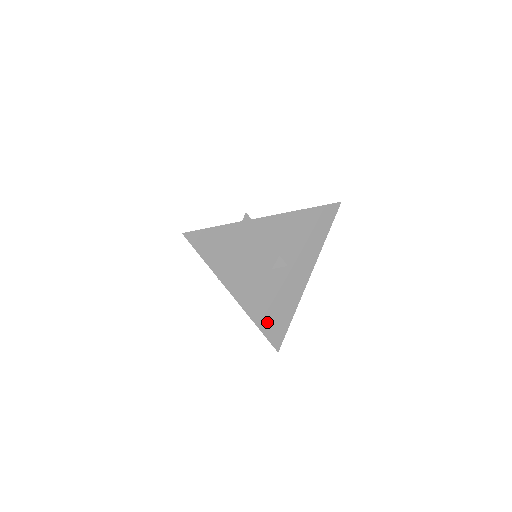
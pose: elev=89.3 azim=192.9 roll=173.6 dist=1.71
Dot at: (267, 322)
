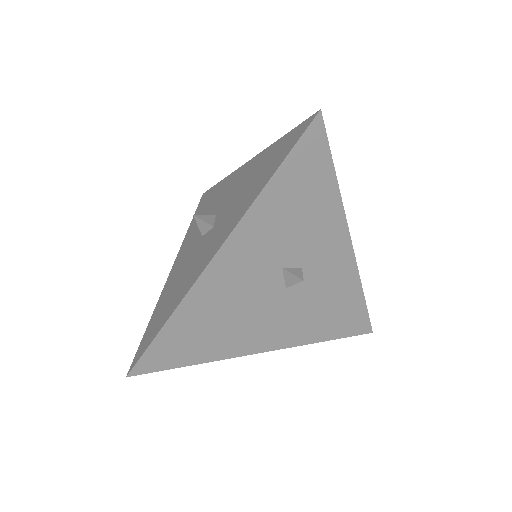
Dot at: (332, 328)
